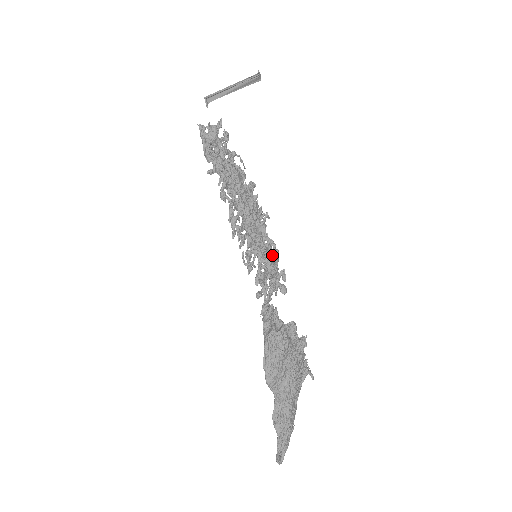
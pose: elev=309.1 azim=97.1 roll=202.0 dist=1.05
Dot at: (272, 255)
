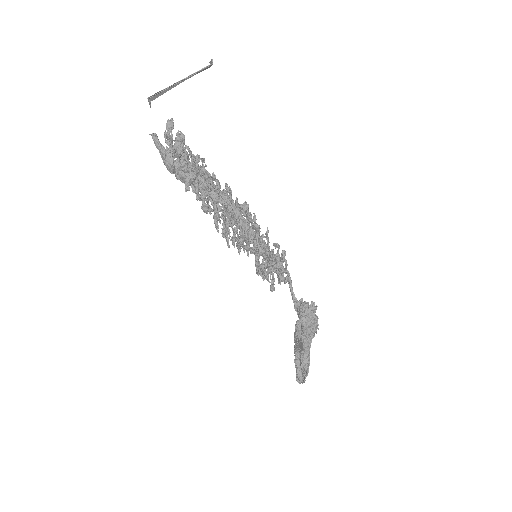
Dot at: (273, 252)
